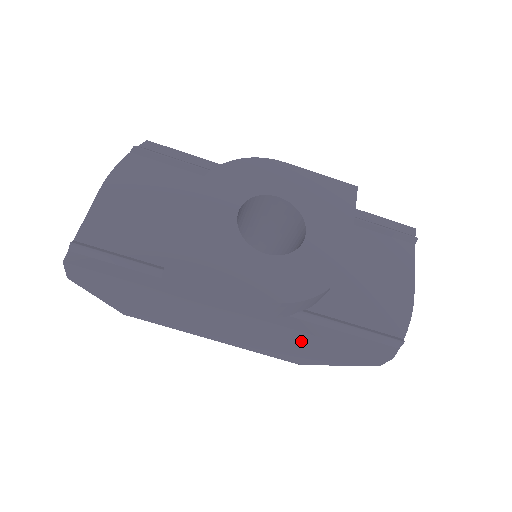
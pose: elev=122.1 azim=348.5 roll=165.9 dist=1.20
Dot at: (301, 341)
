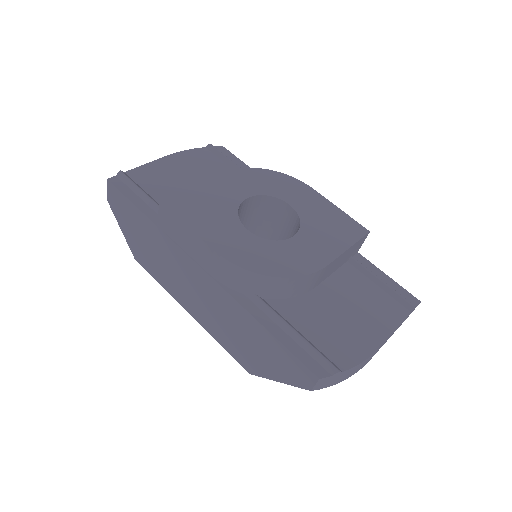
Dot at: (247, 327)
